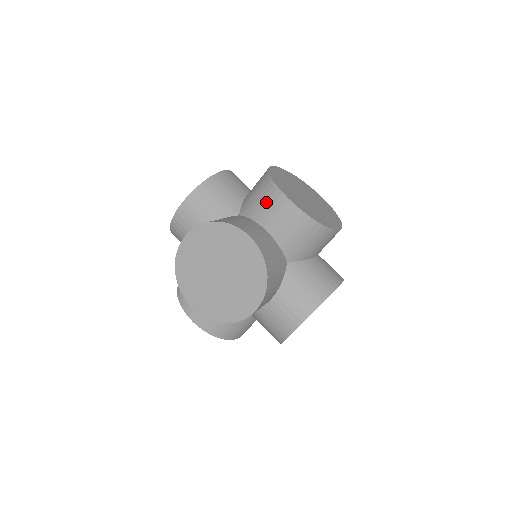
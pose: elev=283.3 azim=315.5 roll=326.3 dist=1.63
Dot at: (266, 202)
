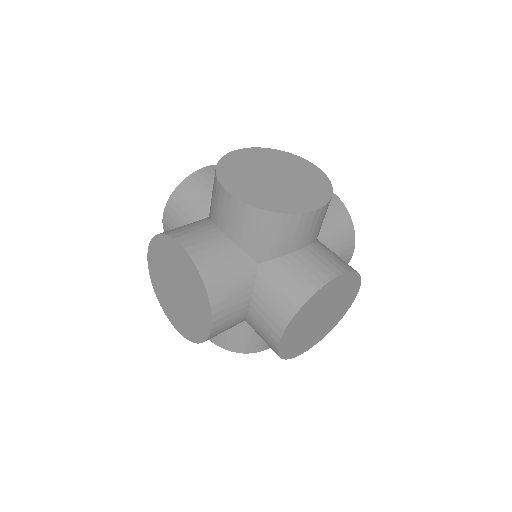
Dot at: occluded
